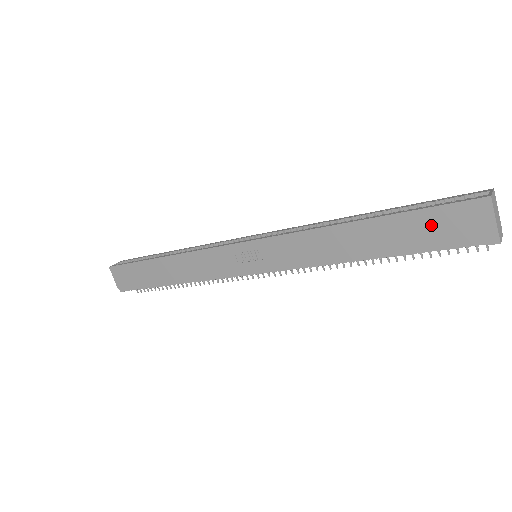
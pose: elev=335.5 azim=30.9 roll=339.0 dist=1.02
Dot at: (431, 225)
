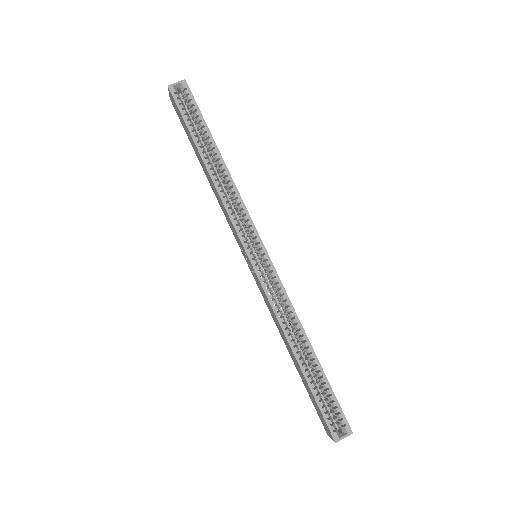
Dot at: (315, 403)
